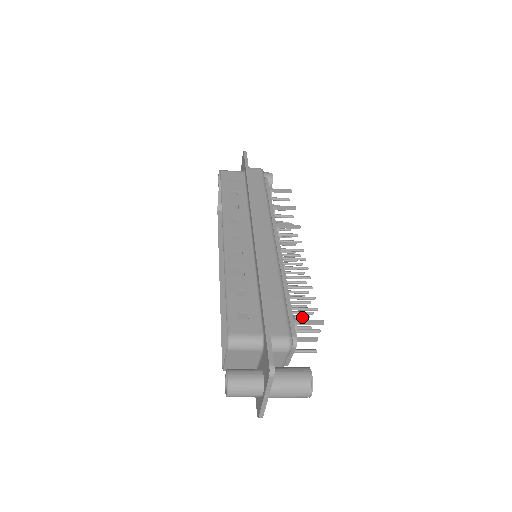
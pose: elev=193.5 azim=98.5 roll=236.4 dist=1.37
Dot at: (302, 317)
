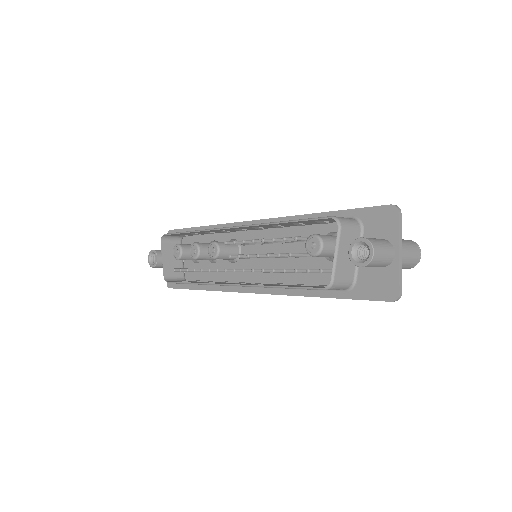
Dot at: occluded
